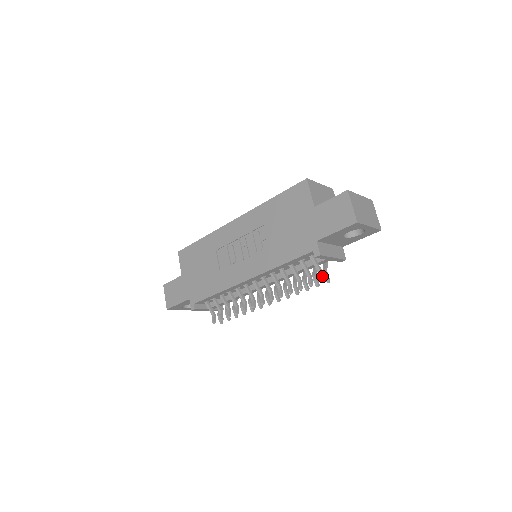
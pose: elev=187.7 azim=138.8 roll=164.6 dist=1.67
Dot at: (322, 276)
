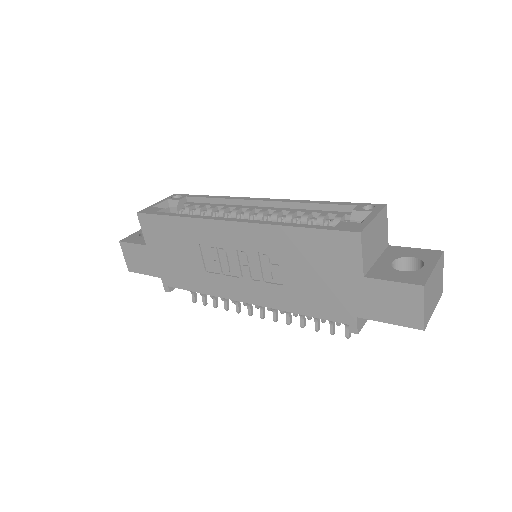
Dot at: occluded
